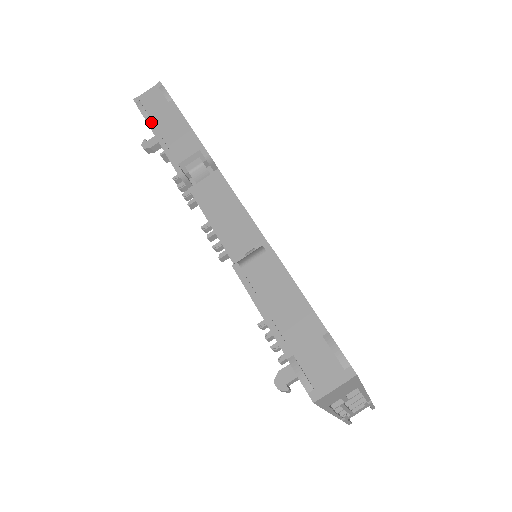
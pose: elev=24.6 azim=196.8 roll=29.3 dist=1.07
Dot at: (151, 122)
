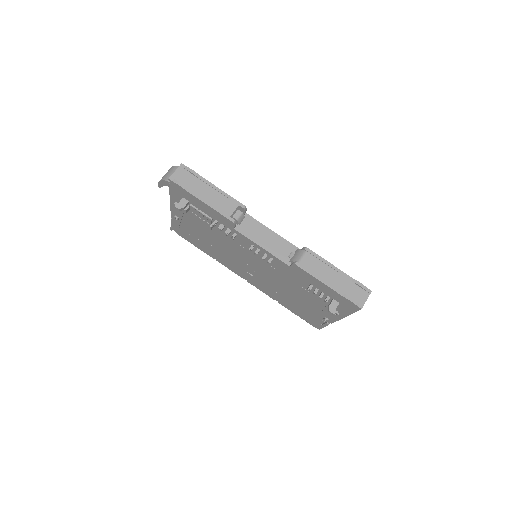
Dot at: (194, 193)
